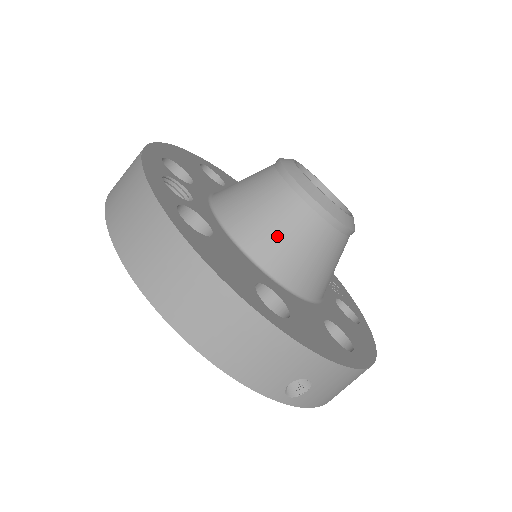
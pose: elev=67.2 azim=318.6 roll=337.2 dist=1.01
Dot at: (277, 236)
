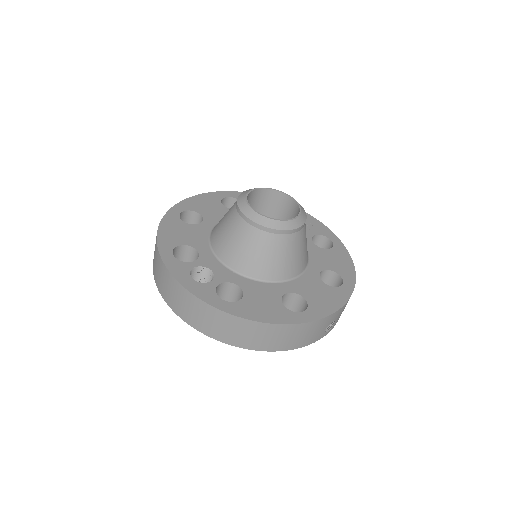
Dot at: (272, 261)
